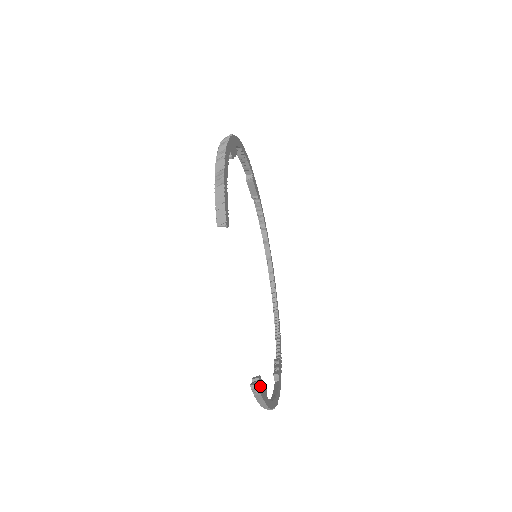
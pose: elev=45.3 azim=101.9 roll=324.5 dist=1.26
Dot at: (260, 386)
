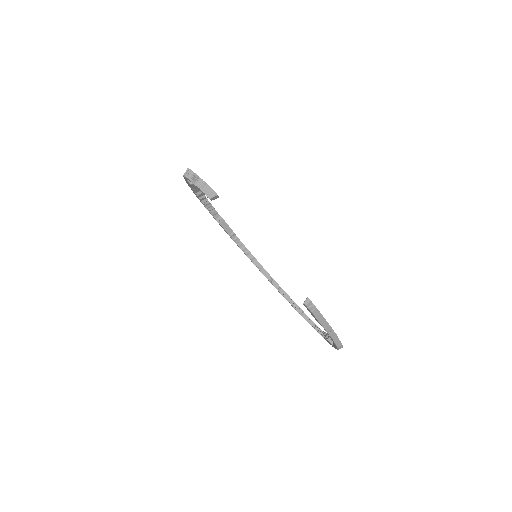
Dot at: occluded
